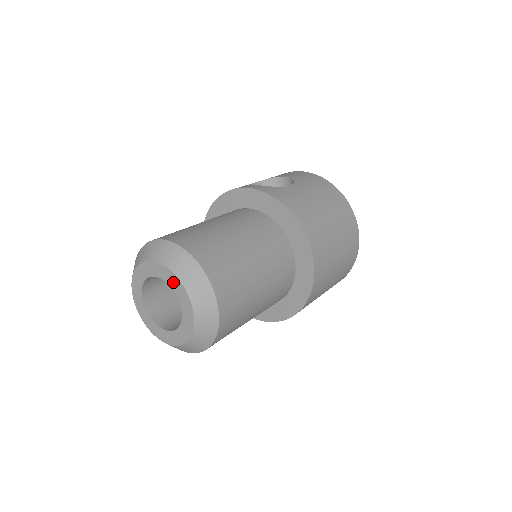
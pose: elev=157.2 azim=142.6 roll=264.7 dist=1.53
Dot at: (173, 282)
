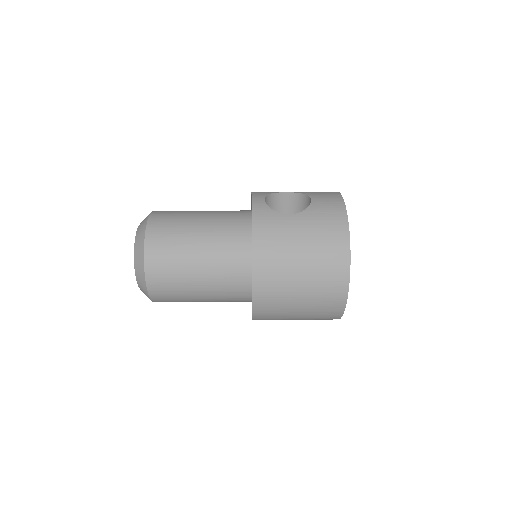
Dot at: occluded
